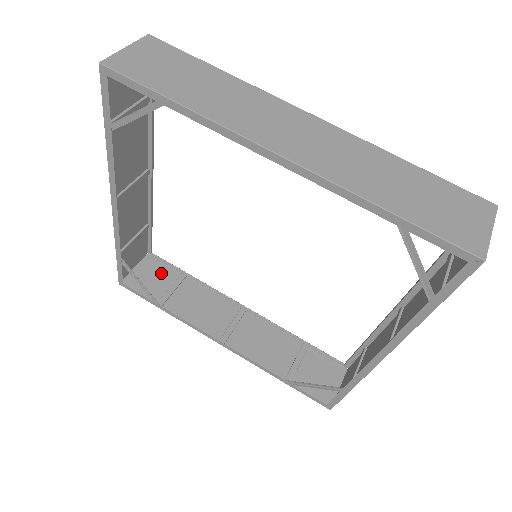
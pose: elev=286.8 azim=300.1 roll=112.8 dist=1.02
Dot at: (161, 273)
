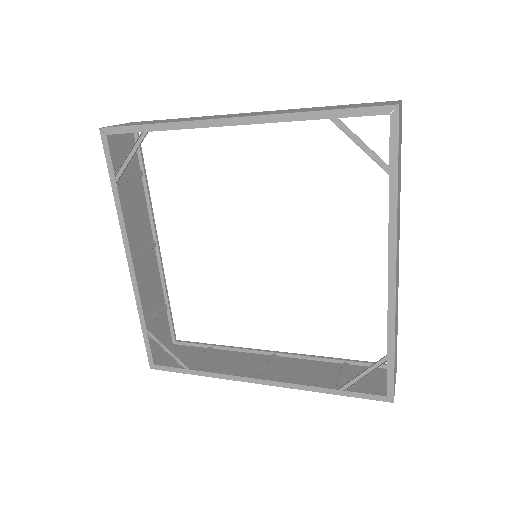
Dot at: occluded
